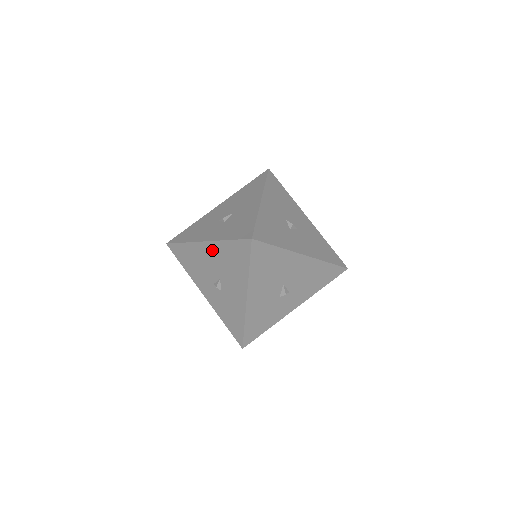
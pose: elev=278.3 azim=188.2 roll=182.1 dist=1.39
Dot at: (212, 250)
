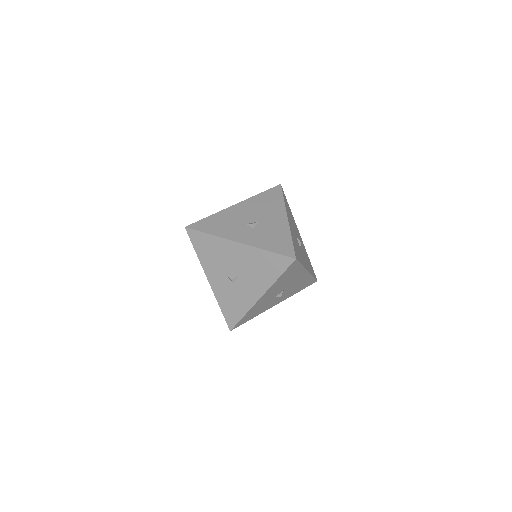
Dot at: (244, 252)
